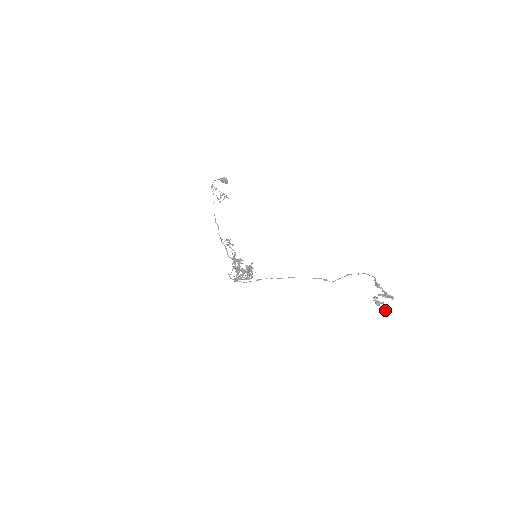
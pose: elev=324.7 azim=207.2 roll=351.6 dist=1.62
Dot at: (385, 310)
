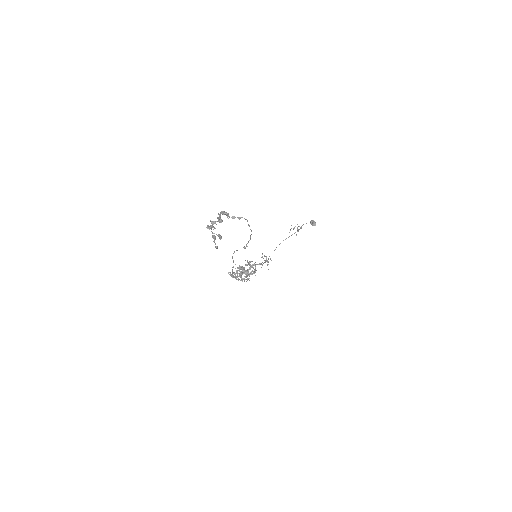
Dot at: (213, 237)
